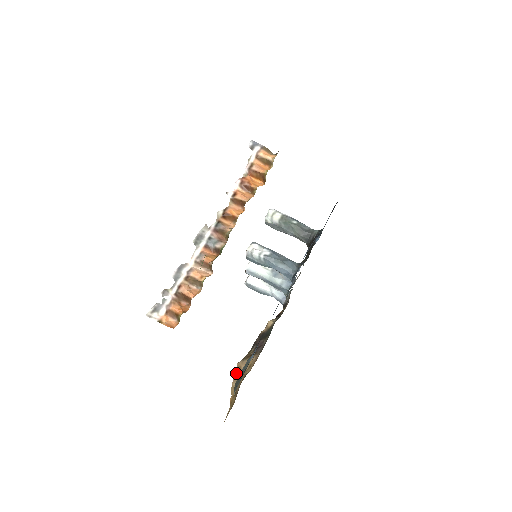
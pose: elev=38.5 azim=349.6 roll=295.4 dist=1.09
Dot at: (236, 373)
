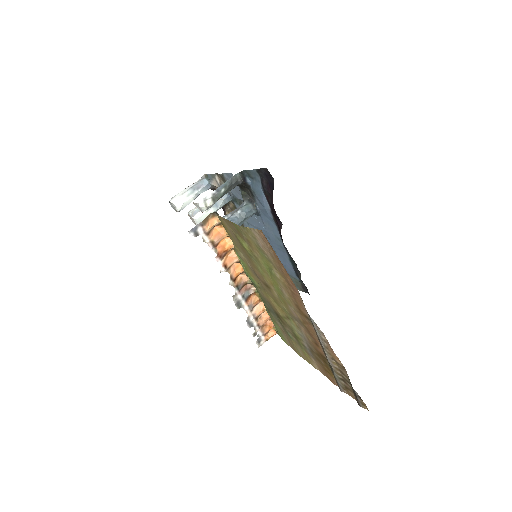
Dot at: occluded
